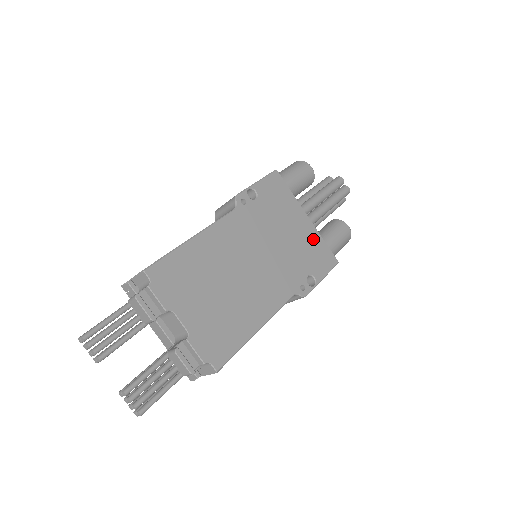
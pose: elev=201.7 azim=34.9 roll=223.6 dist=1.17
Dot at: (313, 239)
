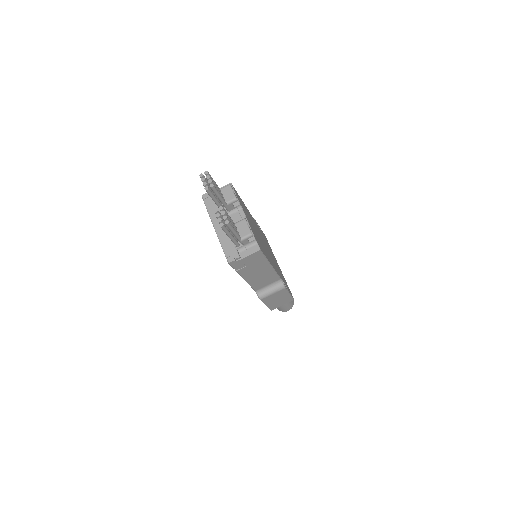
Dot at: (283, 276)
